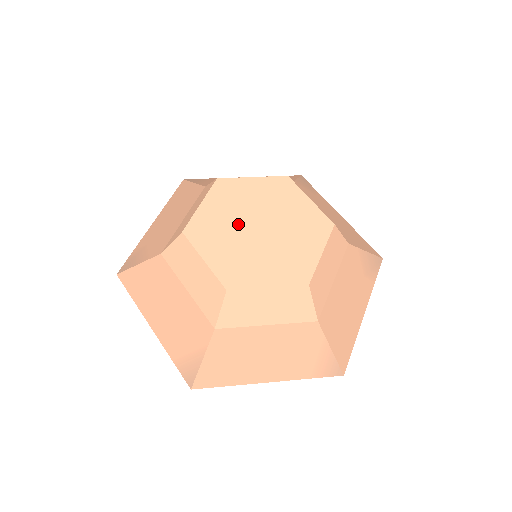
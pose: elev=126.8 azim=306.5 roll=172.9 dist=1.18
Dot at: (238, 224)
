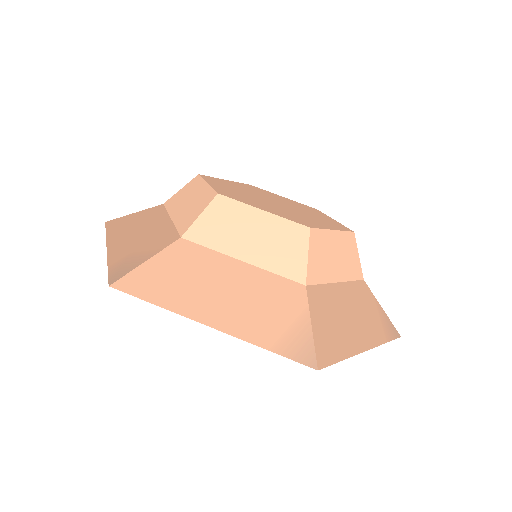
Dot at: (256, 198)
